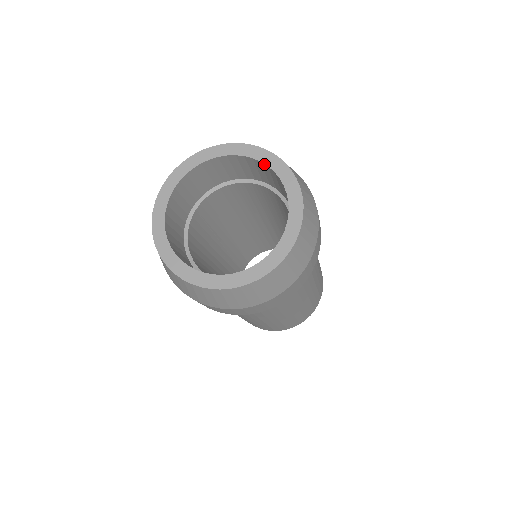
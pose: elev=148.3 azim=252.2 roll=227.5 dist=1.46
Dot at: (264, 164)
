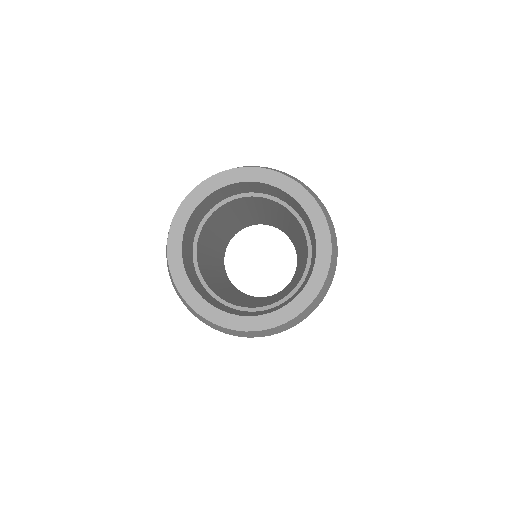
Dot at: (316, 247)
